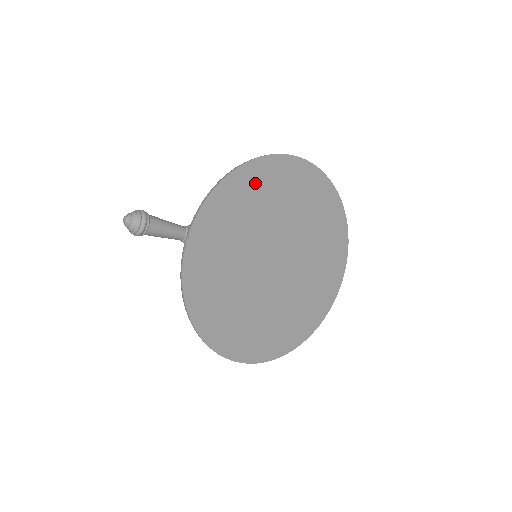
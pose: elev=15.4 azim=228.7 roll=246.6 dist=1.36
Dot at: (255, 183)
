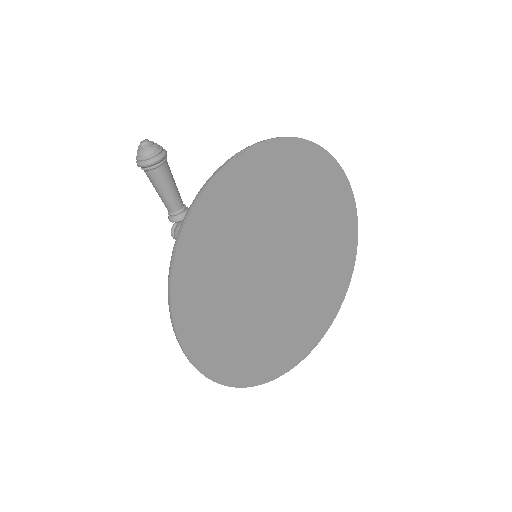
Dot at: (316, 173)
